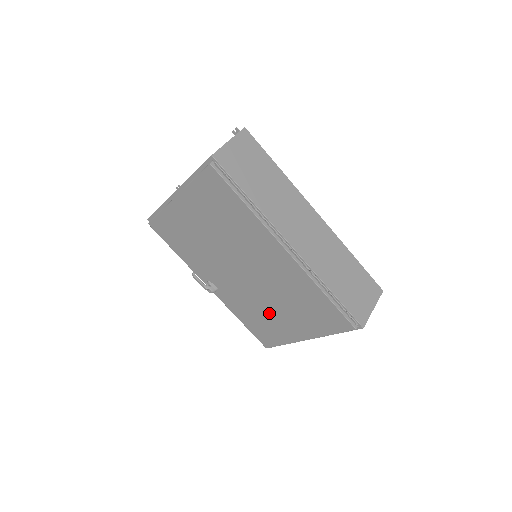
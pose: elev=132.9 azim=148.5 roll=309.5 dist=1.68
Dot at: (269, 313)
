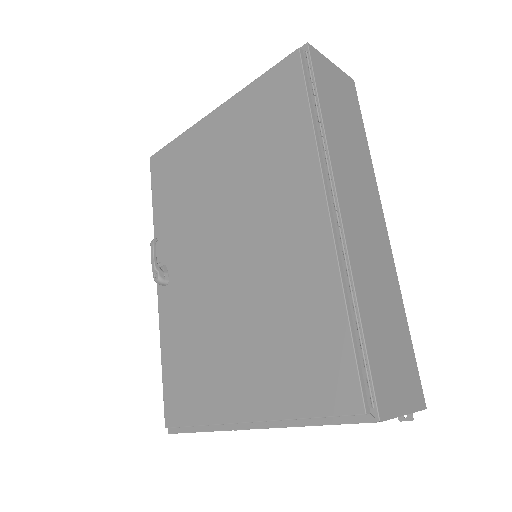
Dot at: (218, 345)
